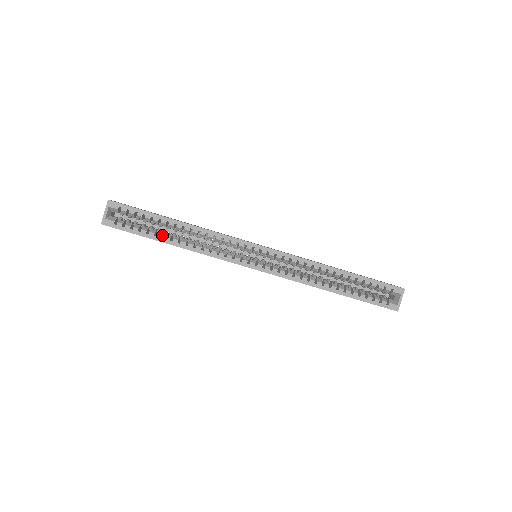
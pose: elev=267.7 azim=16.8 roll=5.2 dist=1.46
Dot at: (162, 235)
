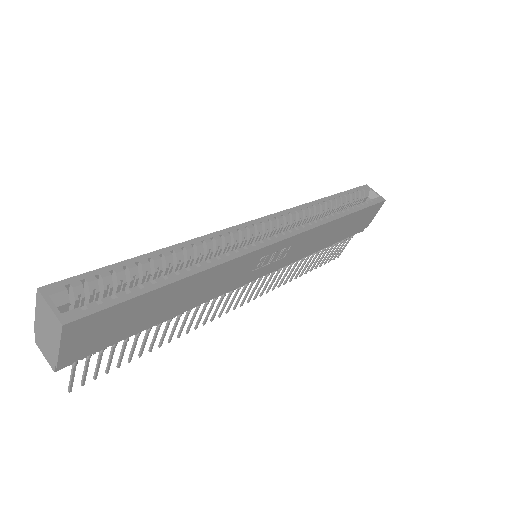
Dot at: (160, 277)
